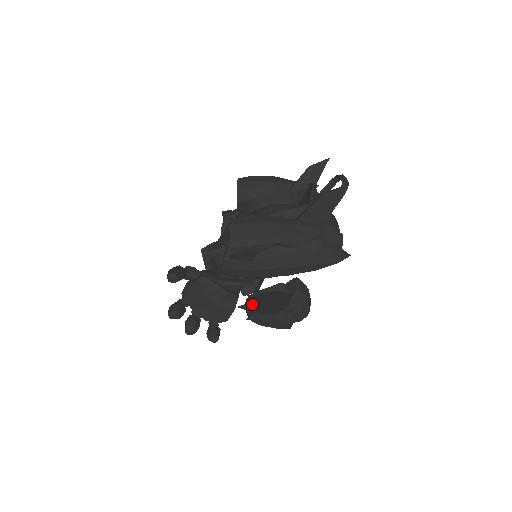
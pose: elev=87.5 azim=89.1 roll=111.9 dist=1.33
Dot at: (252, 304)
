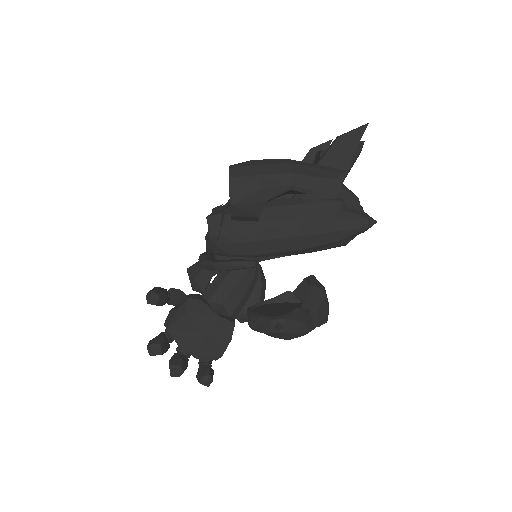
Dot at: (255, 312)
